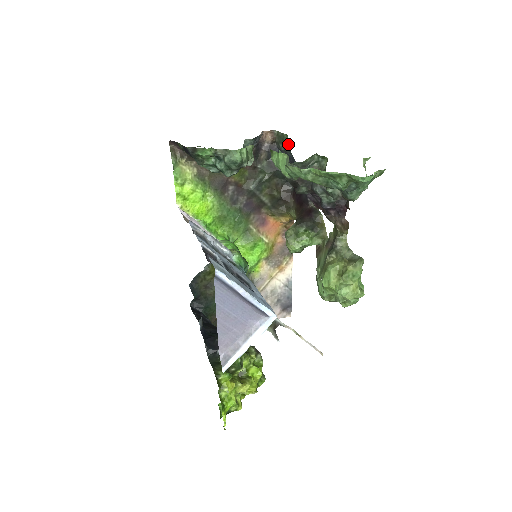
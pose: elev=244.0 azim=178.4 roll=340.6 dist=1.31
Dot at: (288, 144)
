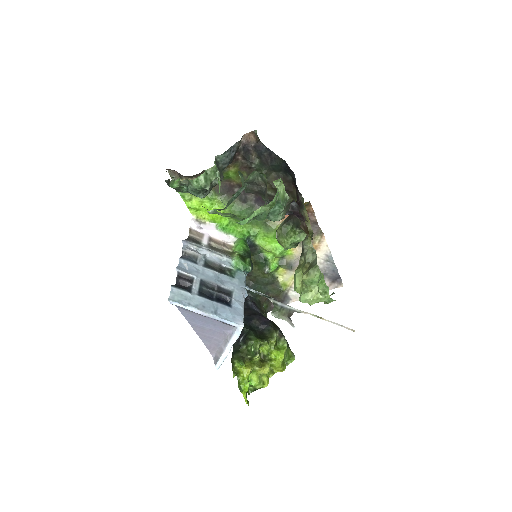
Dot at: occluded
